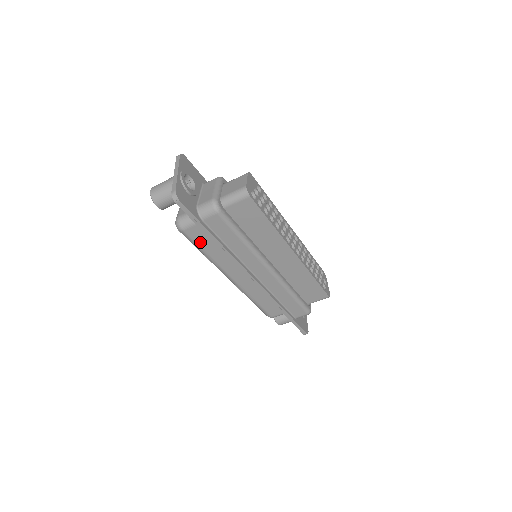
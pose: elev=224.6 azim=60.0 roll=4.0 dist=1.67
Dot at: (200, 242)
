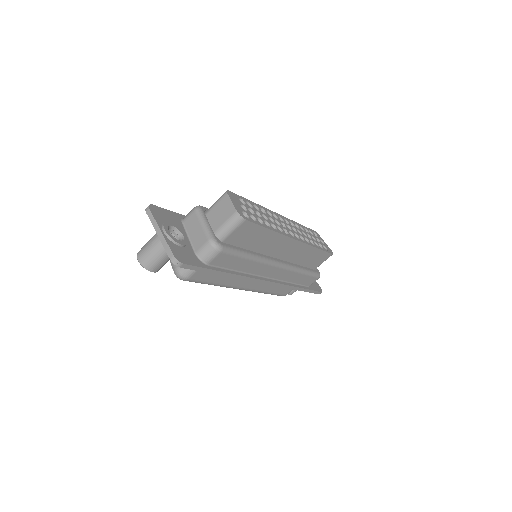
Dot at: (207, 279)
